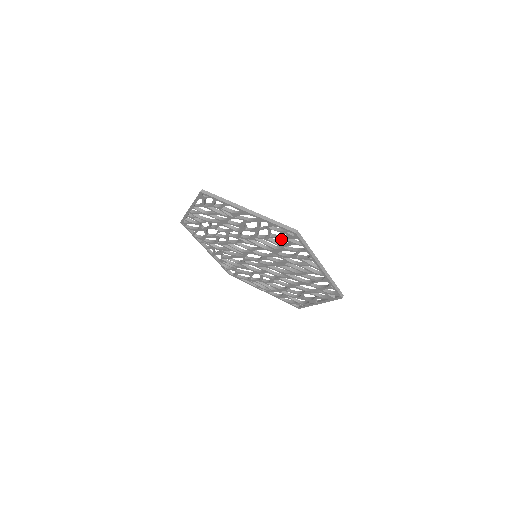
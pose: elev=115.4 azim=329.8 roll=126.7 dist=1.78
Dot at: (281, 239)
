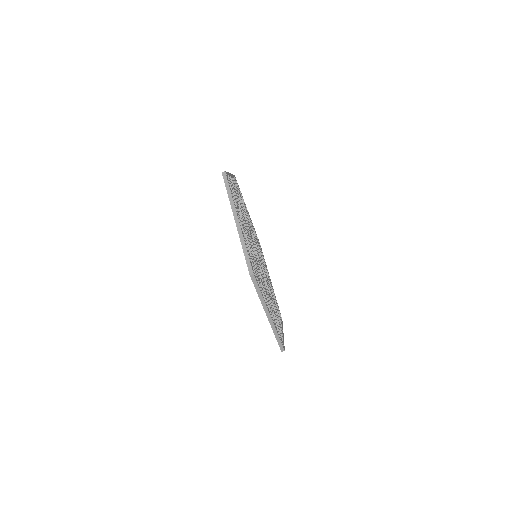
Dot at: occluded
